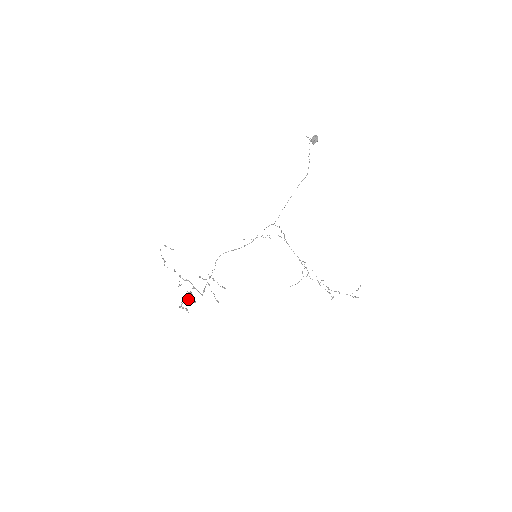
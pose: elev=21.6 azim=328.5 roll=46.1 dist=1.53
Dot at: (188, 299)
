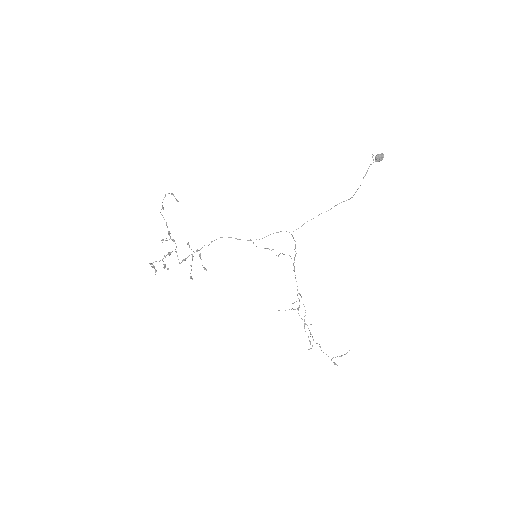
Dot at: occluded
